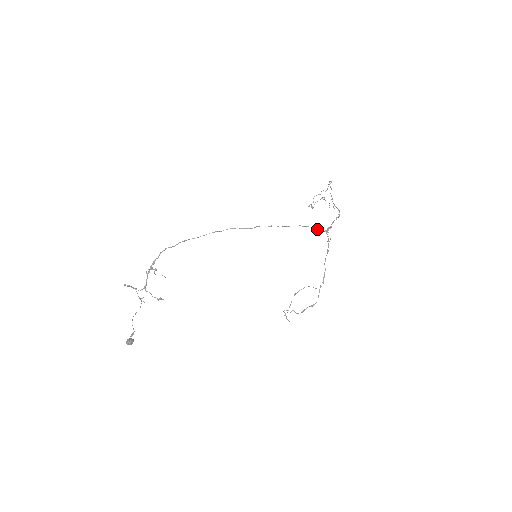
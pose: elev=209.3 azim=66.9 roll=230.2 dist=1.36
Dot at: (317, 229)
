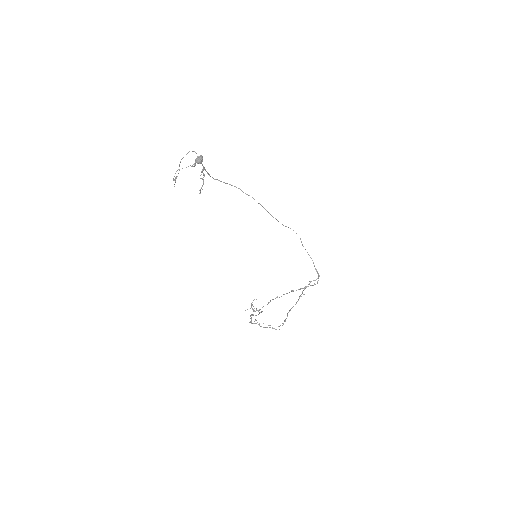
Dot at: occluded
